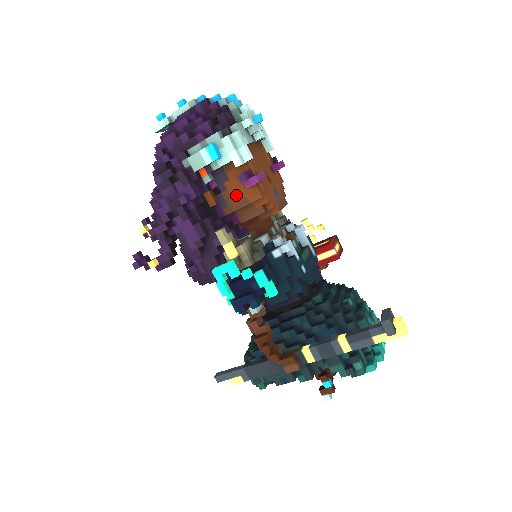
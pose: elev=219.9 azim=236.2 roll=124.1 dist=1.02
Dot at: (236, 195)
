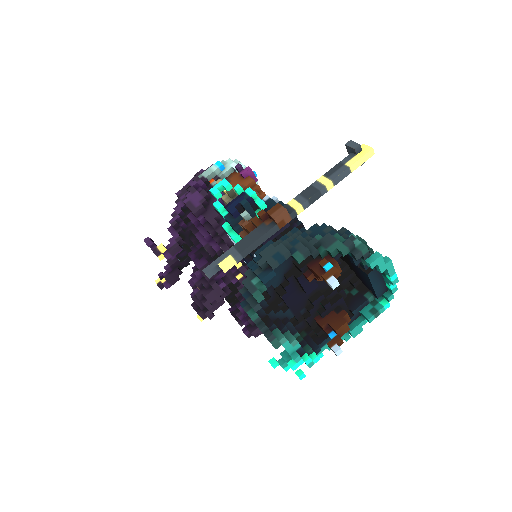
Dot at: occluded
